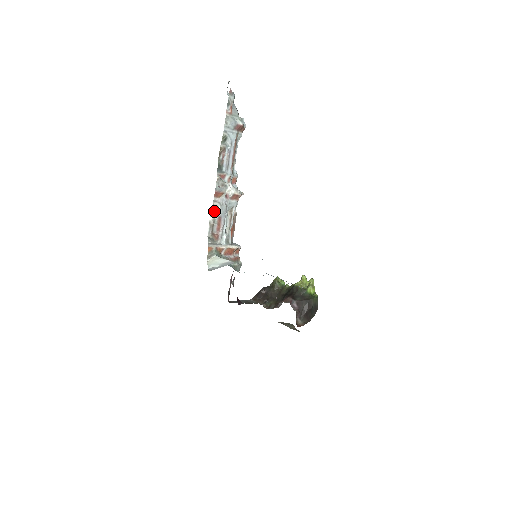
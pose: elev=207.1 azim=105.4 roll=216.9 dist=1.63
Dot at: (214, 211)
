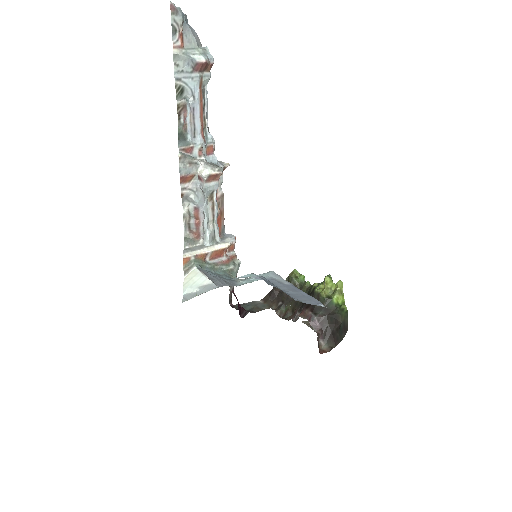
Dot at: (186, 201)
